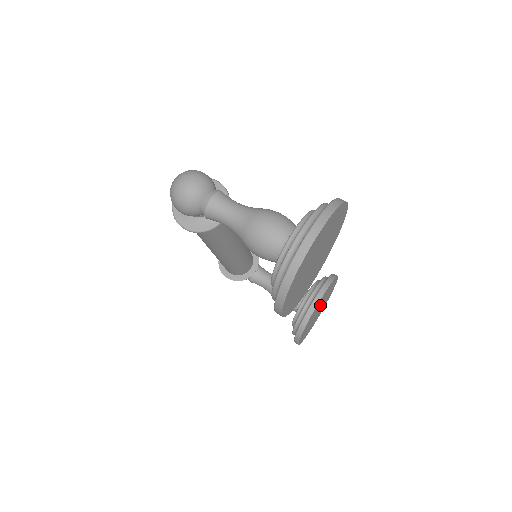
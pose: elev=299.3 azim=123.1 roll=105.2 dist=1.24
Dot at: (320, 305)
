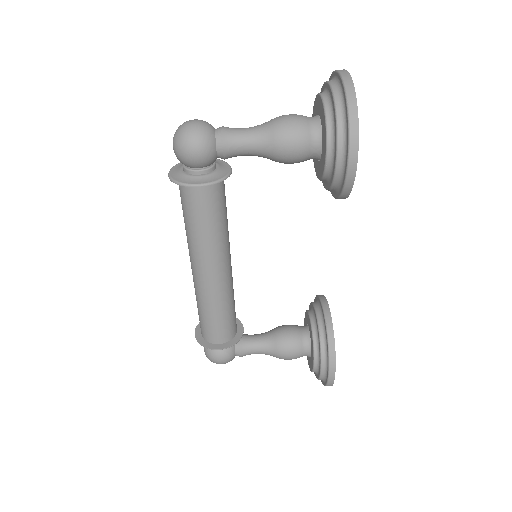
Dot at: occluded
